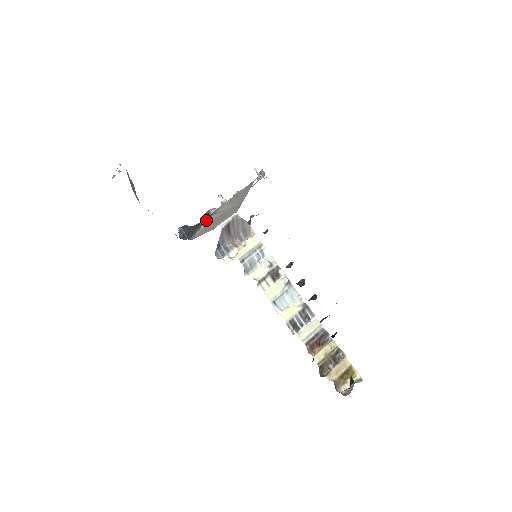
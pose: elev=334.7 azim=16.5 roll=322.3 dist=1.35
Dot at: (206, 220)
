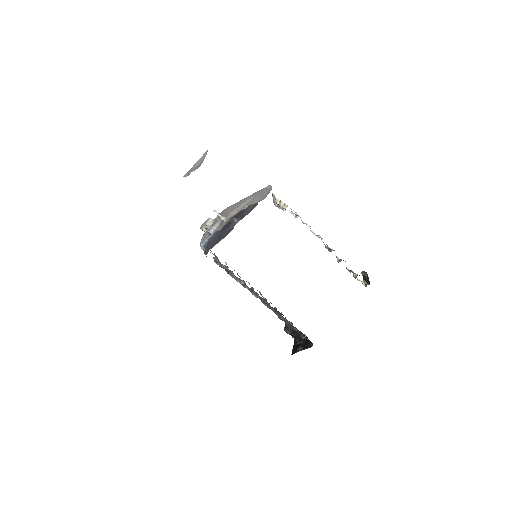
Dot at: (243, 209)
